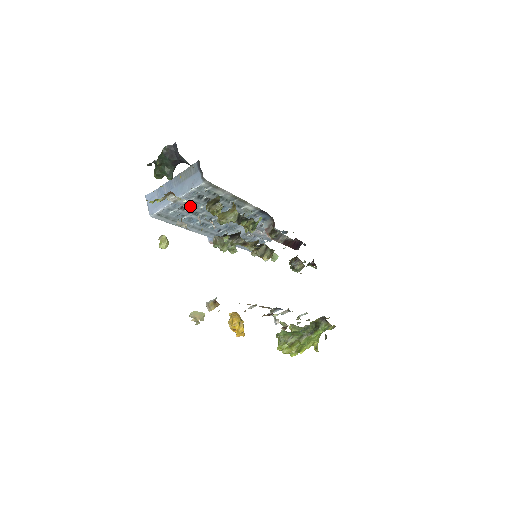
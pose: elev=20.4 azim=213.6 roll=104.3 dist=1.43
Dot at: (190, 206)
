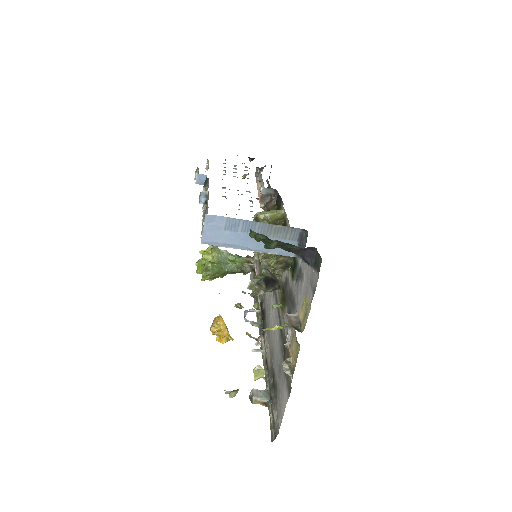
Dot at: occluded
